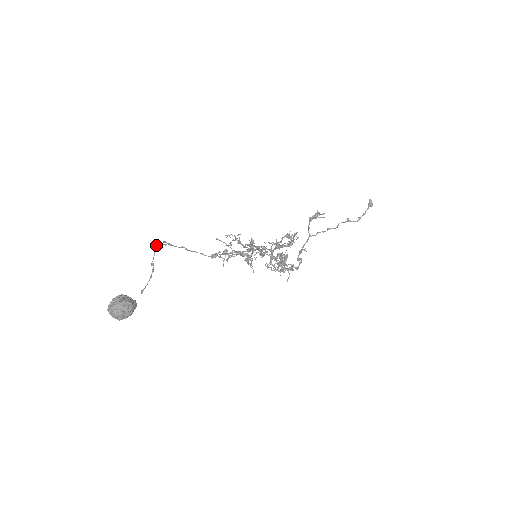
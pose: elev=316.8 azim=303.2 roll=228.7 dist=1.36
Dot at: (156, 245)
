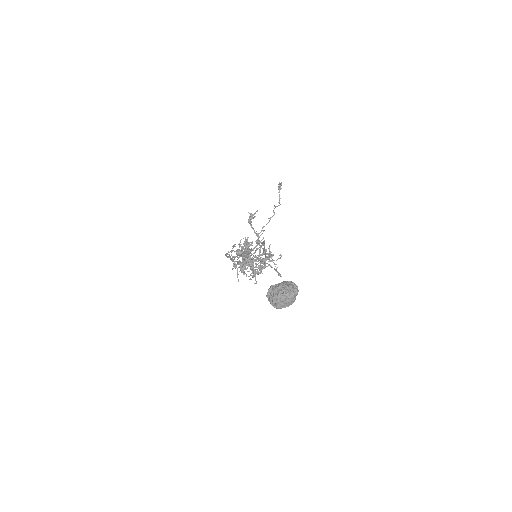
Dot at: (237, 249)
